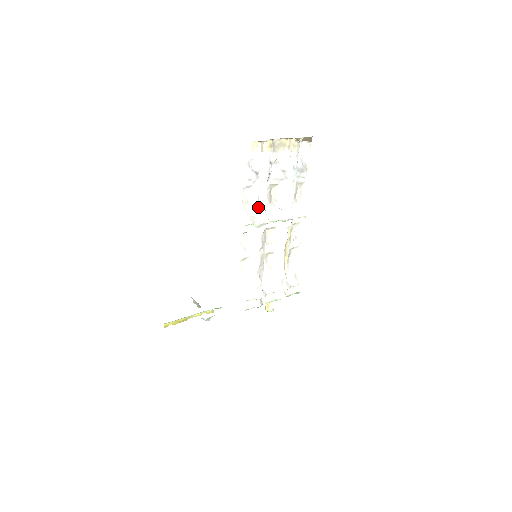
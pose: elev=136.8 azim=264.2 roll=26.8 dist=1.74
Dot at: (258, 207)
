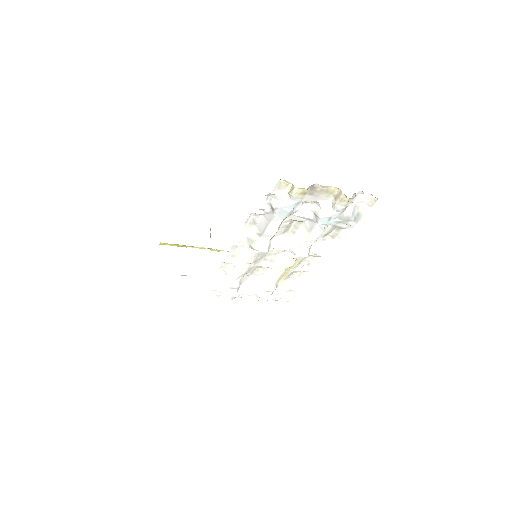
Dot at: (261, 235)
